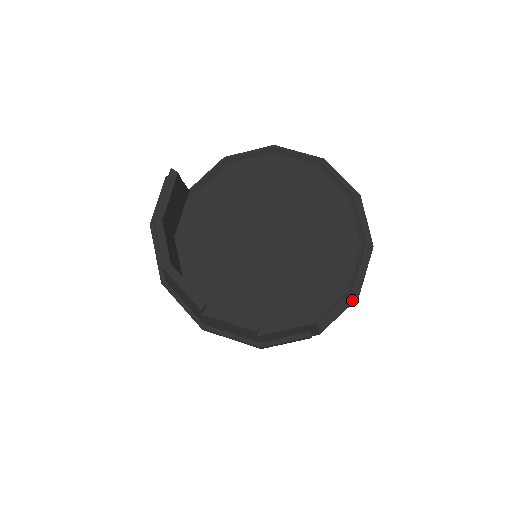
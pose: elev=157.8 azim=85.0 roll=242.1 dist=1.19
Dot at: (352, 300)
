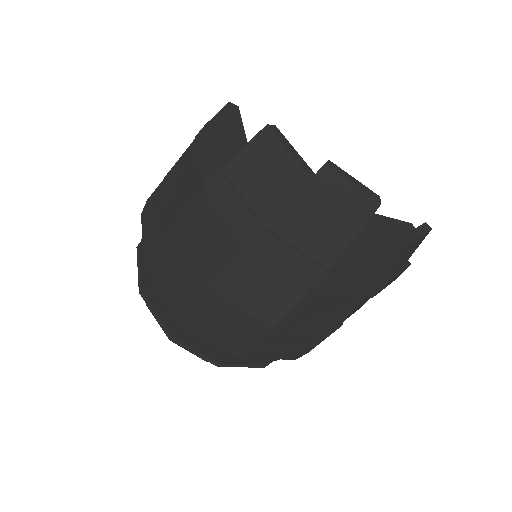
Dot at: occluded
